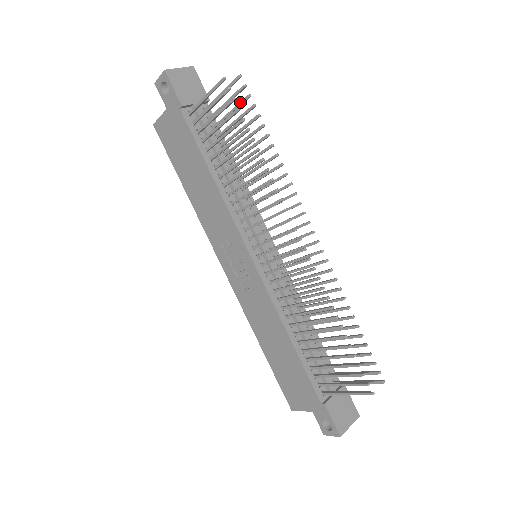
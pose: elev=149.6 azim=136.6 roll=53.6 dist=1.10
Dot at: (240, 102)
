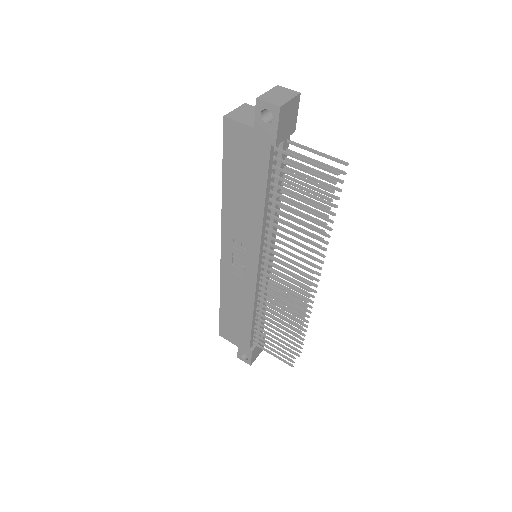
Dot at: (330, 177)
